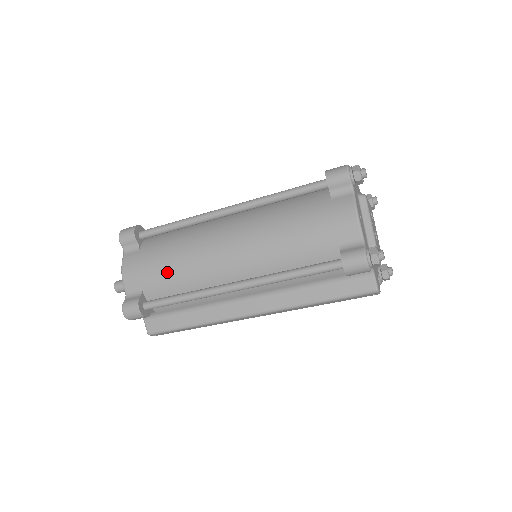
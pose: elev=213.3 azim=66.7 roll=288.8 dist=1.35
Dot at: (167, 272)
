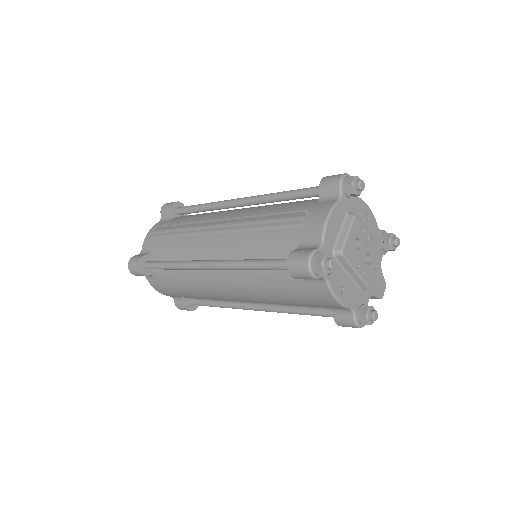
Dot at: (192, 297)
